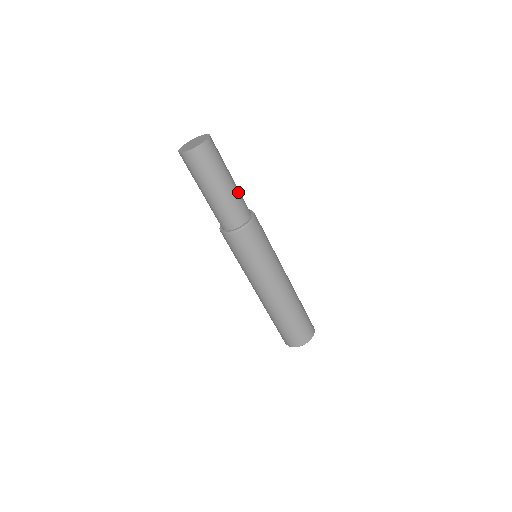
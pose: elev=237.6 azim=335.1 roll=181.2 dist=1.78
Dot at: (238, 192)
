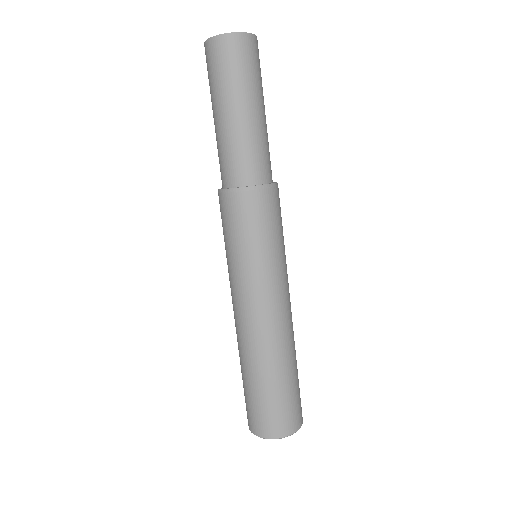
Dot at: (256, 137)
